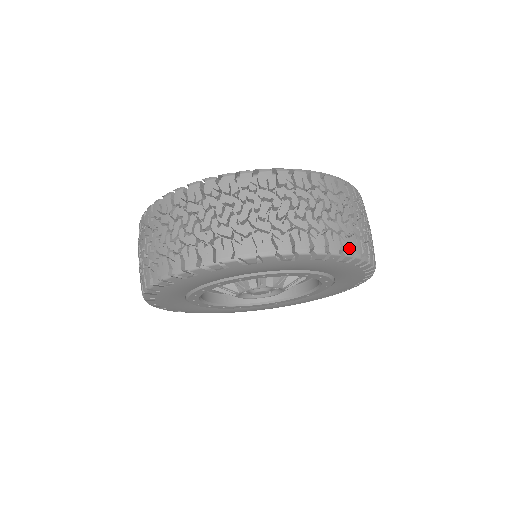
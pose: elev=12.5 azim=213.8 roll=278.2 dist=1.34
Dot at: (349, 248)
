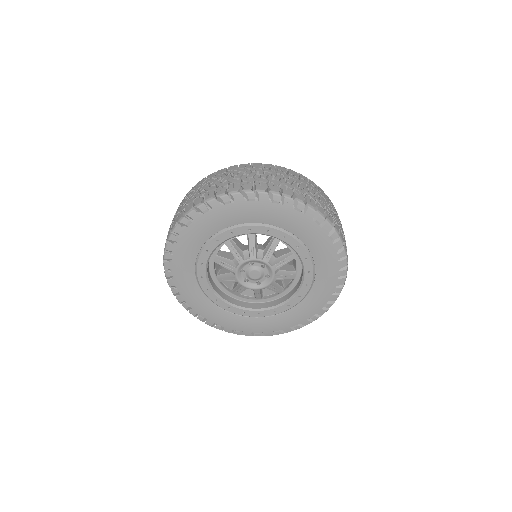
Dot at: (249, 188)
